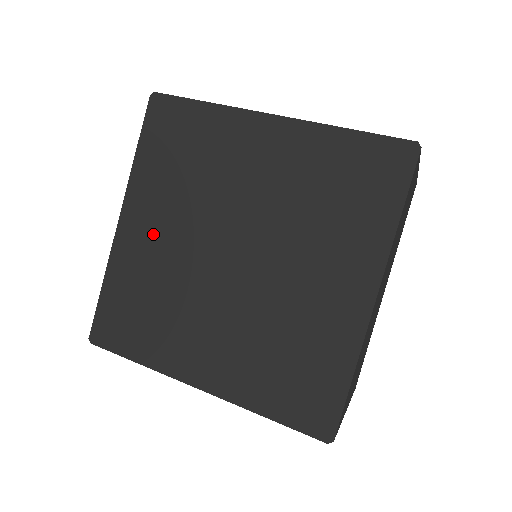
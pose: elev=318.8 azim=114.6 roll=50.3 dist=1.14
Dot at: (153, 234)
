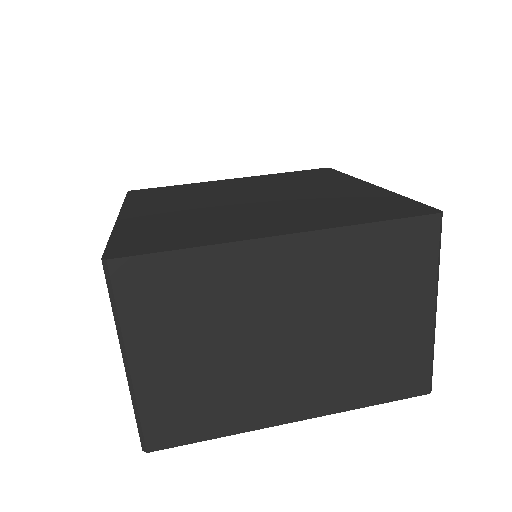
Dot at: (234, 185)
